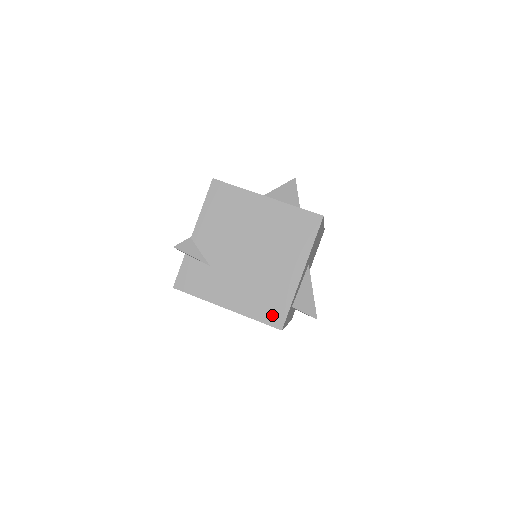
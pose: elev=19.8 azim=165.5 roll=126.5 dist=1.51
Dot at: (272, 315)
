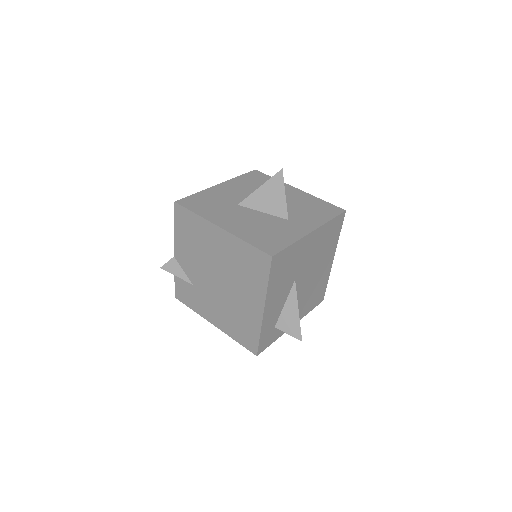
Dot at: (247, 341)
